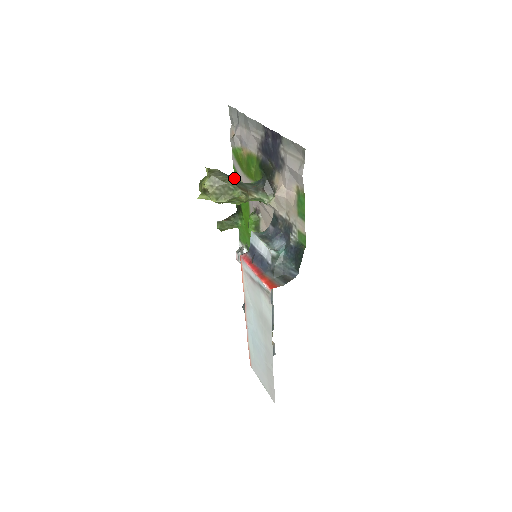
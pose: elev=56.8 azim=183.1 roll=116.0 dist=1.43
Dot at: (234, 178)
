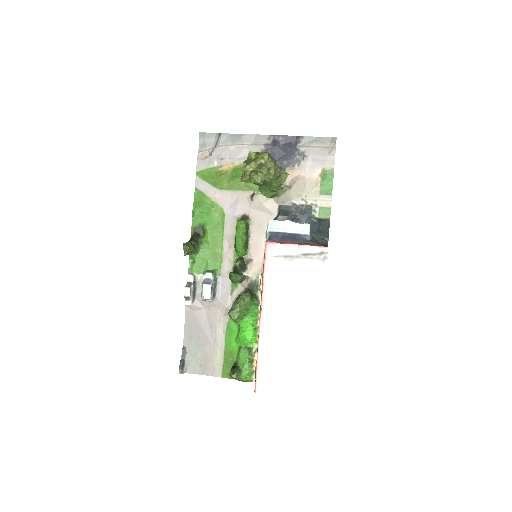
Dot at: (195, 201)
